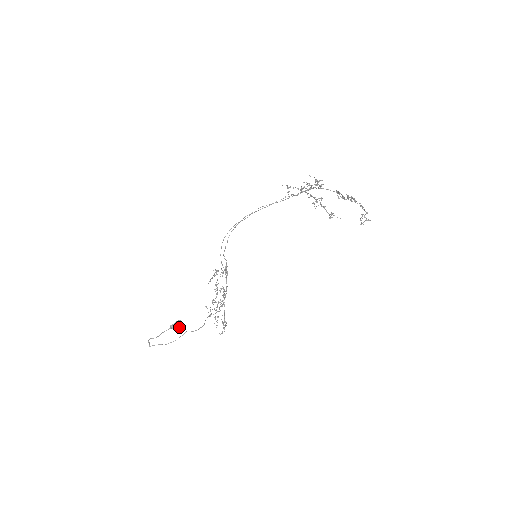
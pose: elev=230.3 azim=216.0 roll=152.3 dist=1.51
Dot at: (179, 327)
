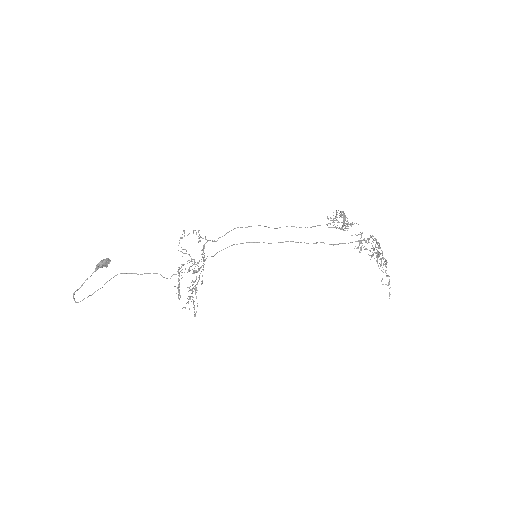
Dot at: occluded
